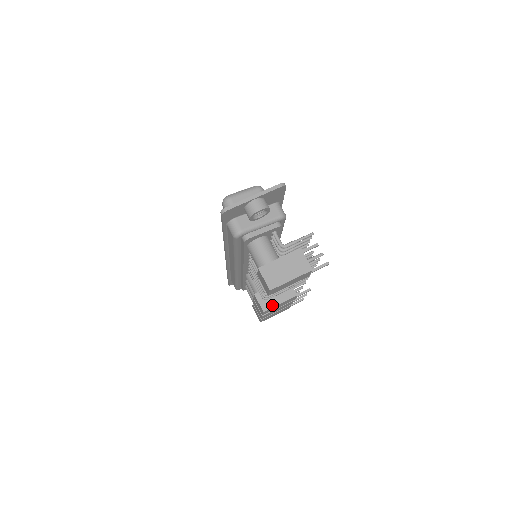
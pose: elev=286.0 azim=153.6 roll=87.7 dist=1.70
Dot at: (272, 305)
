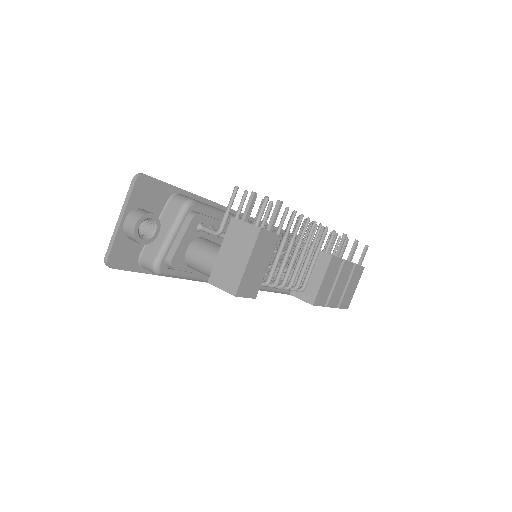
Dot at: (315, 290)
